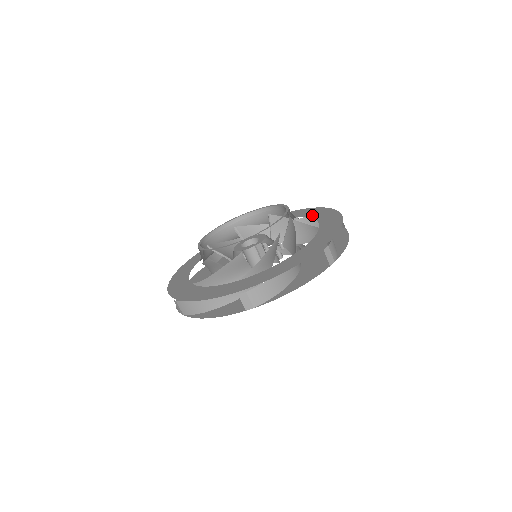
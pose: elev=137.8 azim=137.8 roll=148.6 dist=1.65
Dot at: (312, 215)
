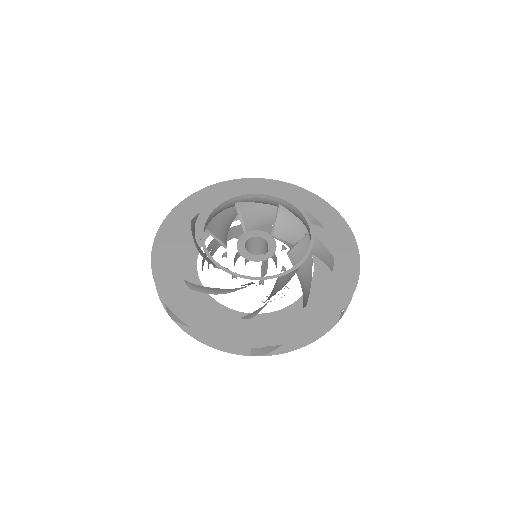
Dot at: (323, 219)
